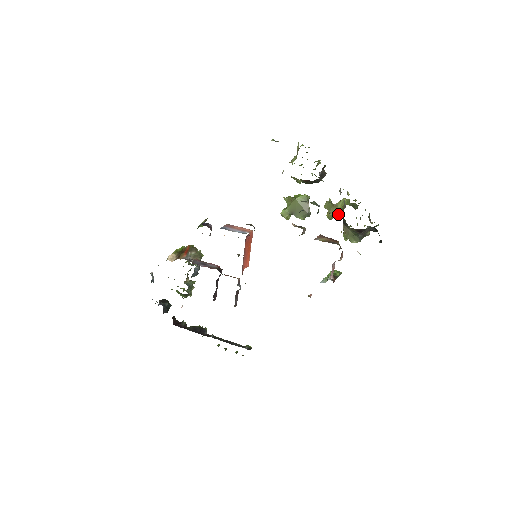
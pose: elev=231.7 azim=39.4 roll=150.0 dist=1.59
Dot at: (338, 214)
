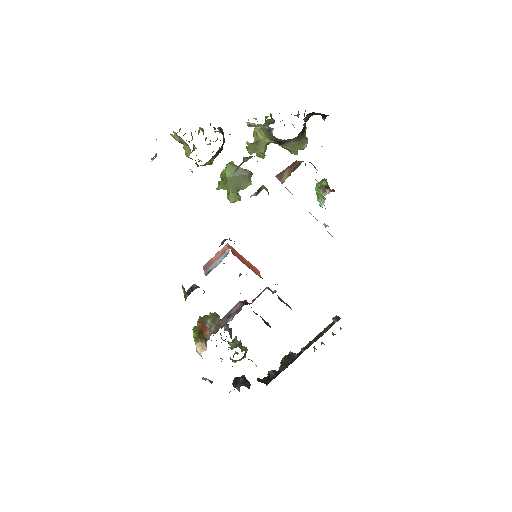
Dot at: (266, 145)
